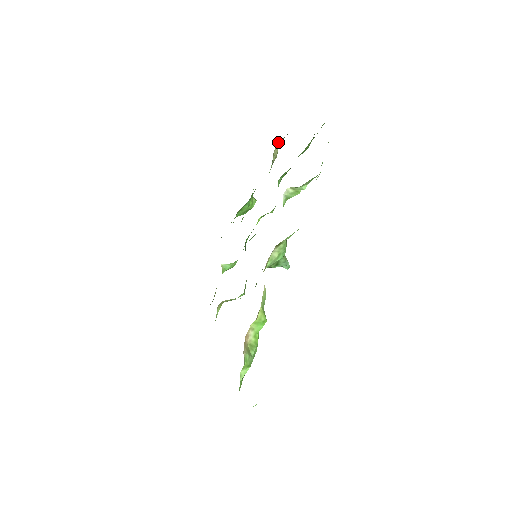
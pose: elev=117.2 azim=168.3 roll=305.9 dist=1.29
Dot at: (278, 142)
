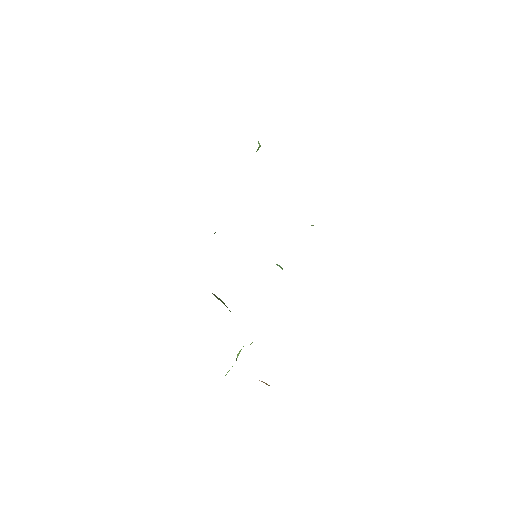
Dot at: occluded
